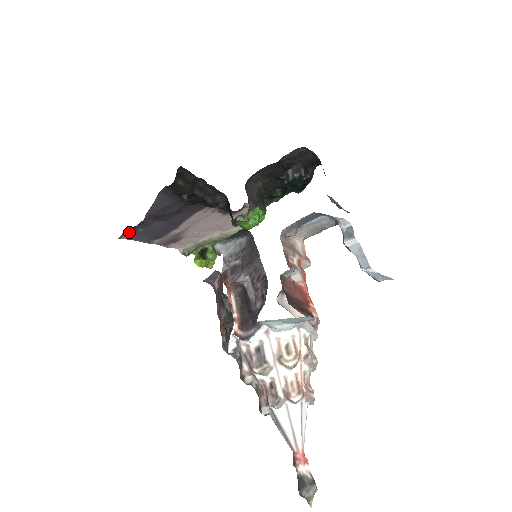
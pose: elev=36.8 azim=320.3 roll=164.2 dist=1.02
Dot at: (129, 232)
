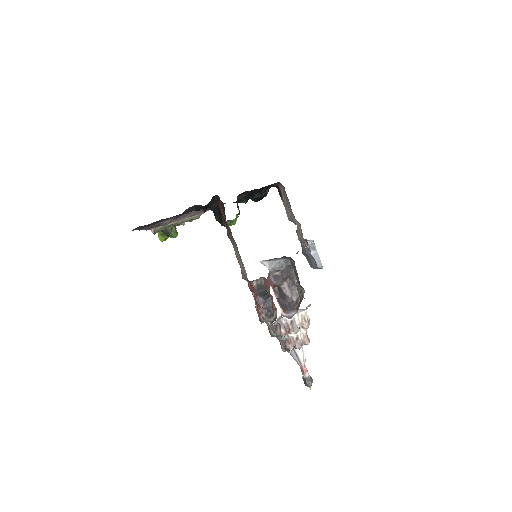
Dot at: (139, 226)
